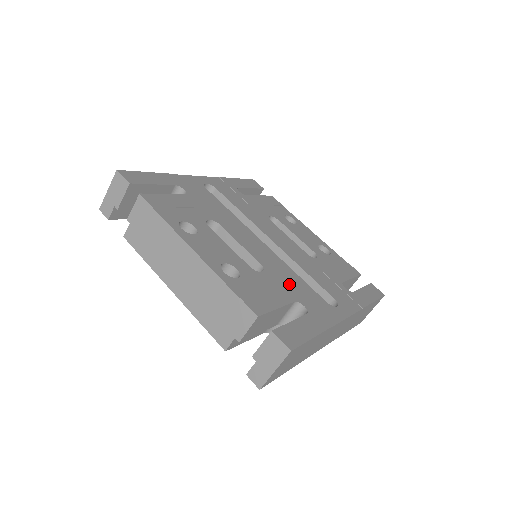
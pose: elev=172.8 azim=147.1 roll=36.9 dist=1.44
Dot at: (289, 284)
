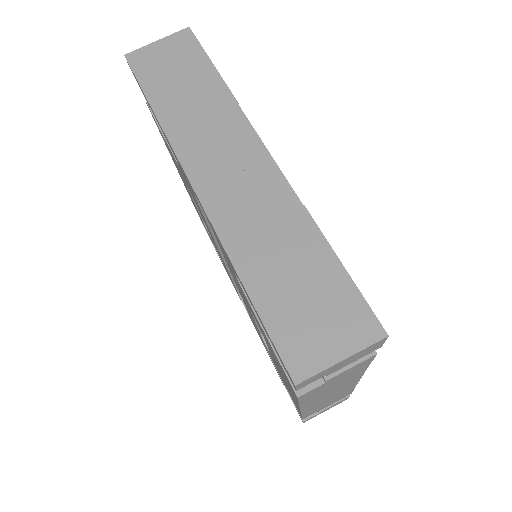
Dot at: occluded
